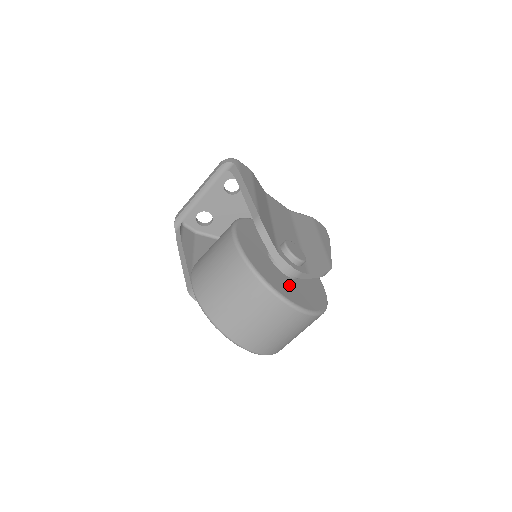
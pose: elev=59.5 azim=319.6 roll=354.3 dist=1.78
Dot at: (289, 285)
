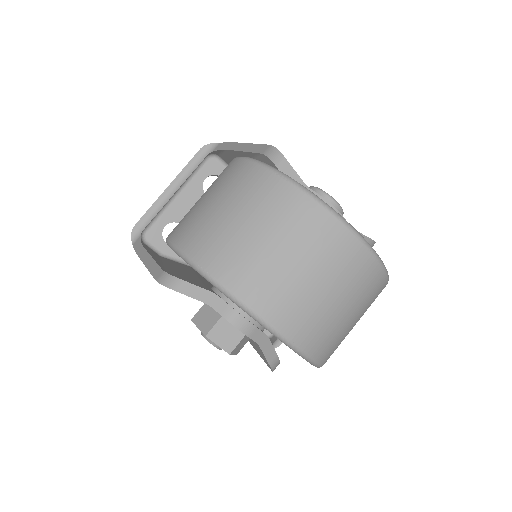
Dot at: occluded
